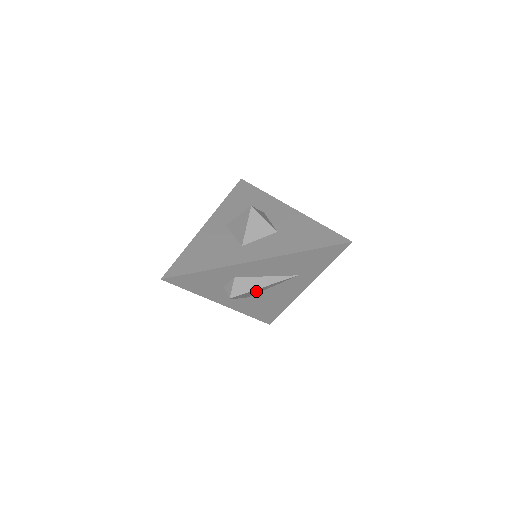
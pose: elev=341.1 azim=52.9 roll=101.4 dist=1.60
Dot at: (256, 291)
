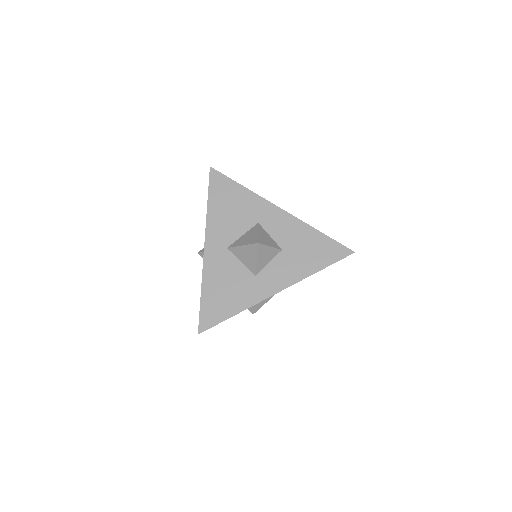
Dot at: occluded
